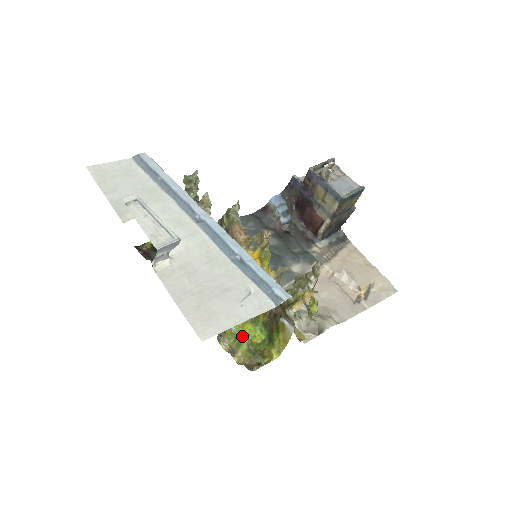
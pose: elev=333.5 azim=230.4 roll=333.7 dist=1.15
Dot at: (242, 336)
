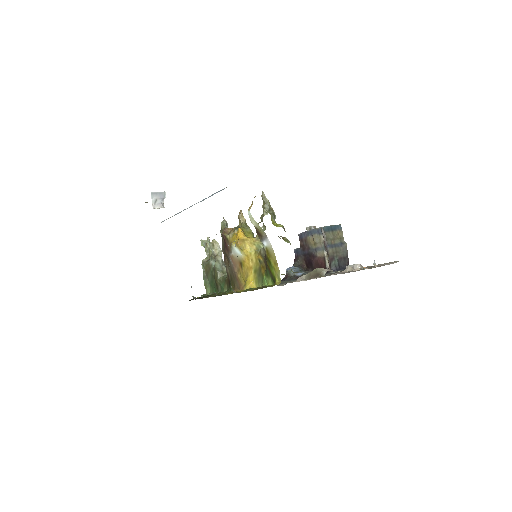
Dot at: (253, 288)
